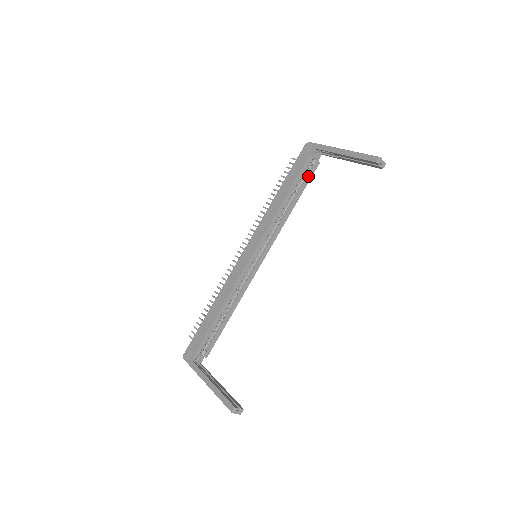
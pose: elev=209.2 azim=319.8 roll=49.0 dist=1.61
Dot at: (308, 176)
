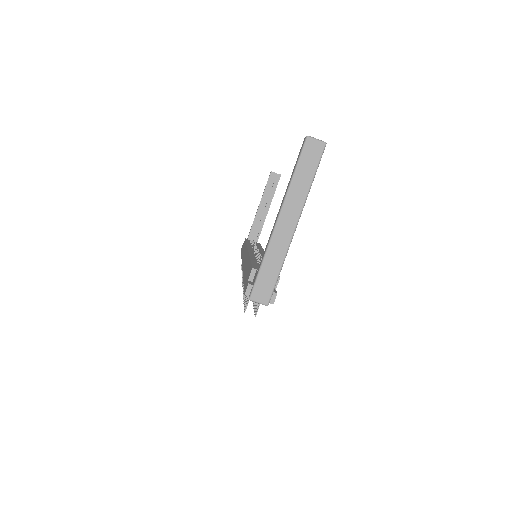
Dot at: occluded
